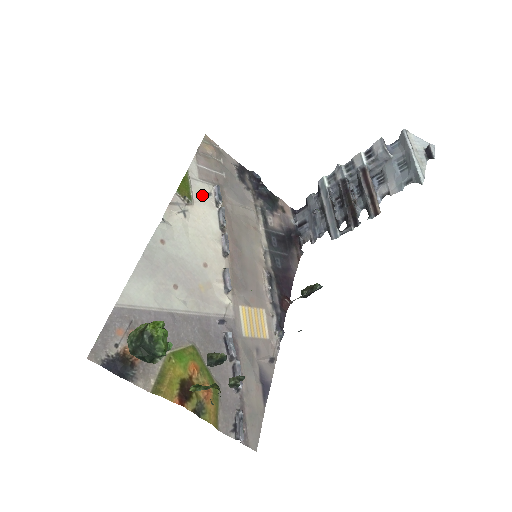
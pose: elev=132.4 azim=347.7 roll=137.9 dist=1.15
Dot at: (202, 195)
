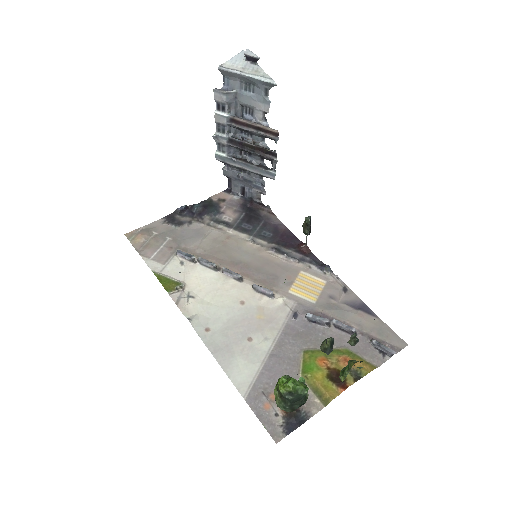
Dot at: (180, 271)
